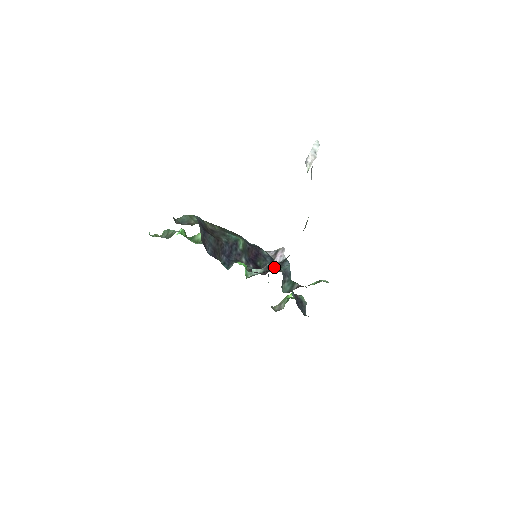
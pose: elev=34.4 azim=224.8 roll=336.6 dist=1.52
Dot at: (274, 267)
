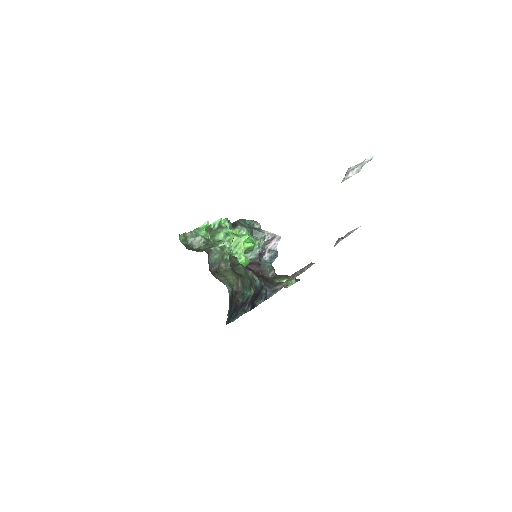
Dot at: (264, 254)
